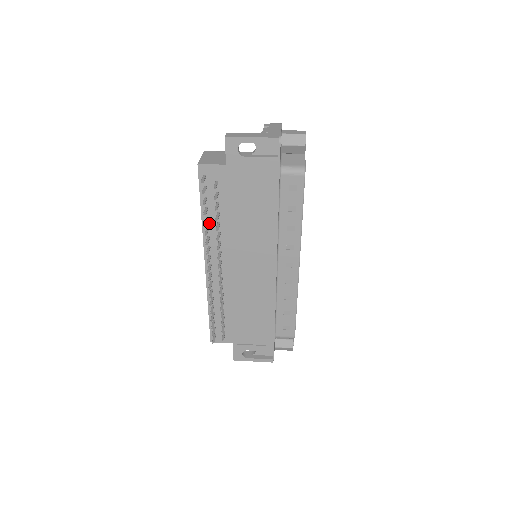
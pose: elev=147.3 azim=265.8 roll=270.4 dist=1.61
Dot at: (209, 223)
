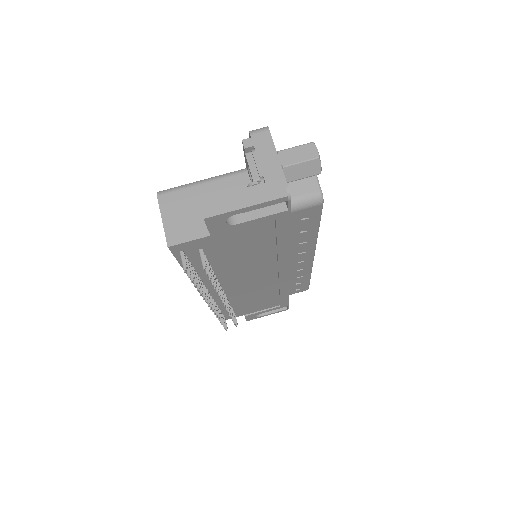
Dot at: (199, 275)
